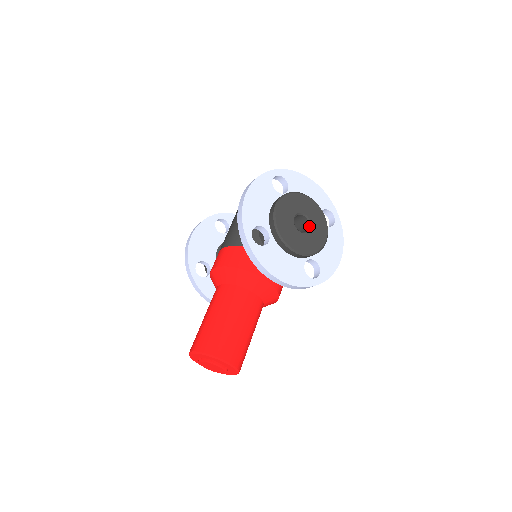
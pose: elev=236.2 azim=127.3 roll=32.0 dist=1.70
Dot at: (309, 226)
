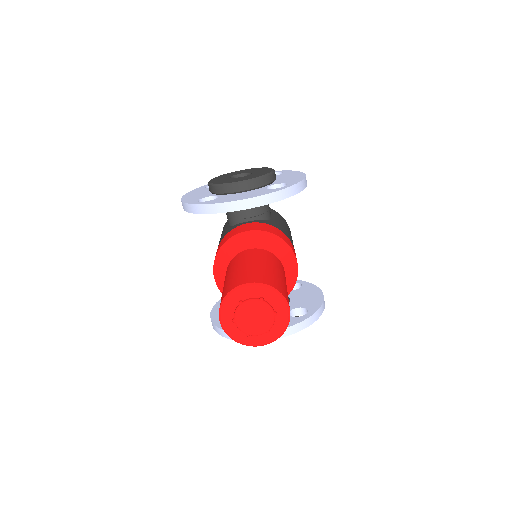
Dot at: occluded
